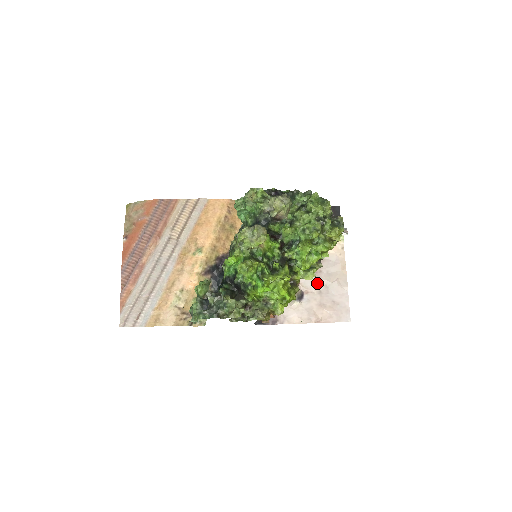
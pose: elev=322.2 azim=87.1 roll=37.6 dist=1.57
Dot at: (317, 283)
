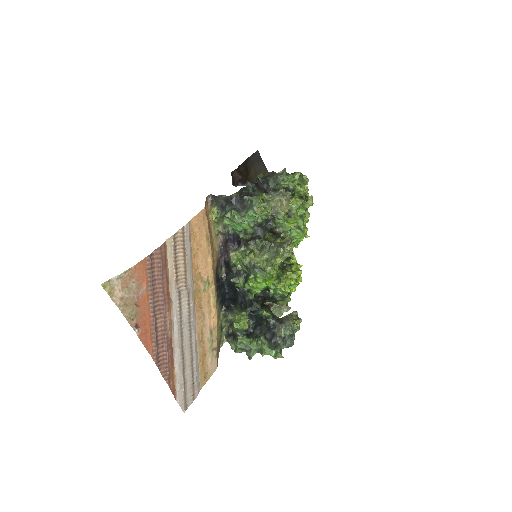
Dot at: occluded
